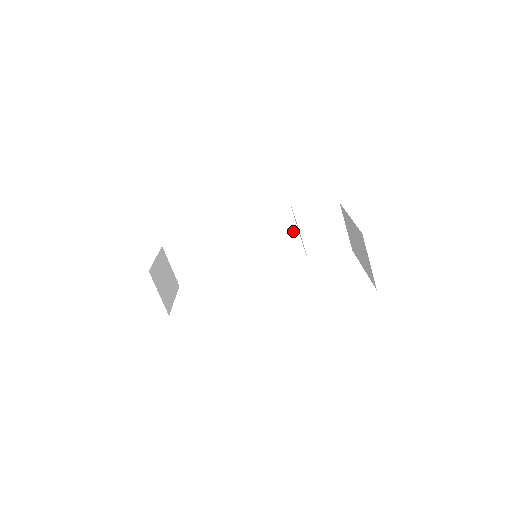
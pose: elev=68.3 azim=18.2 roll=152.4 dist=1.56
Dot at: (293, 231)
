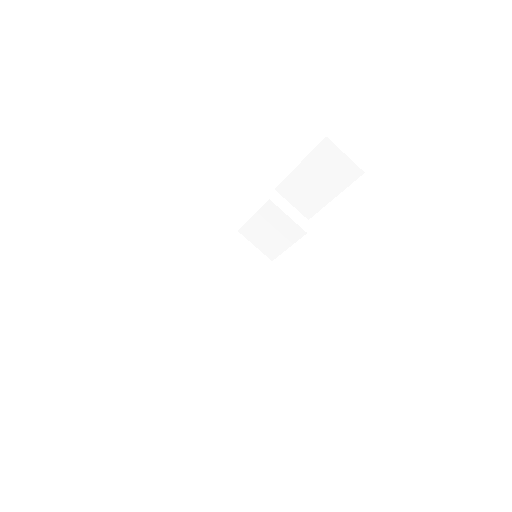
Dot at: (253, 252)
